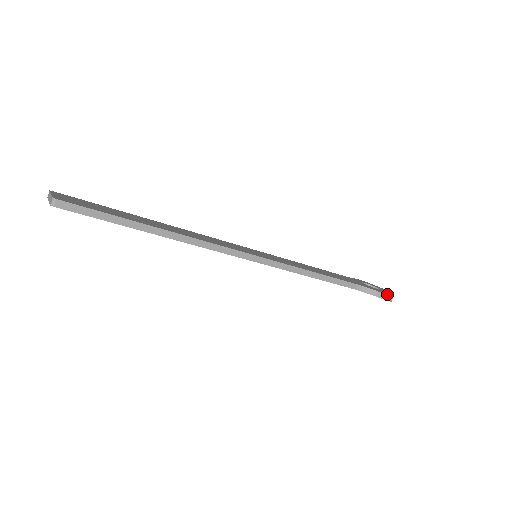
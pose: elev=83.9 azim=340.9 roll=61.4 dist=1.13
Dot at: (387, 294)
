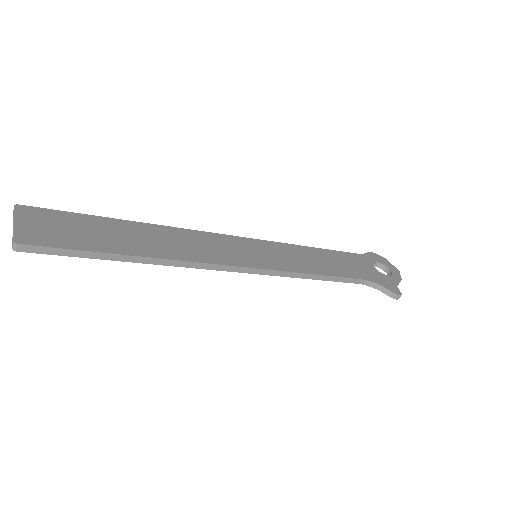
Dot at: (396, 291)
